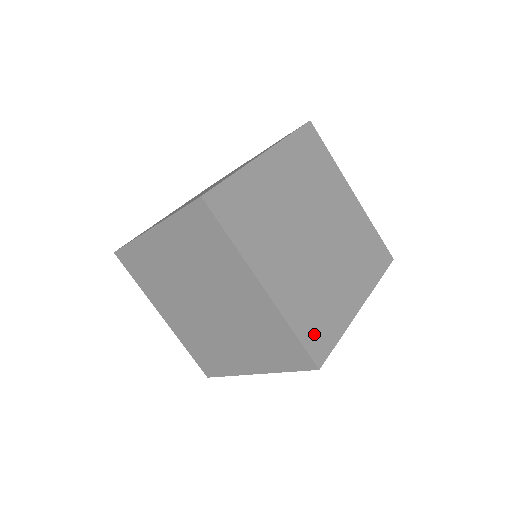
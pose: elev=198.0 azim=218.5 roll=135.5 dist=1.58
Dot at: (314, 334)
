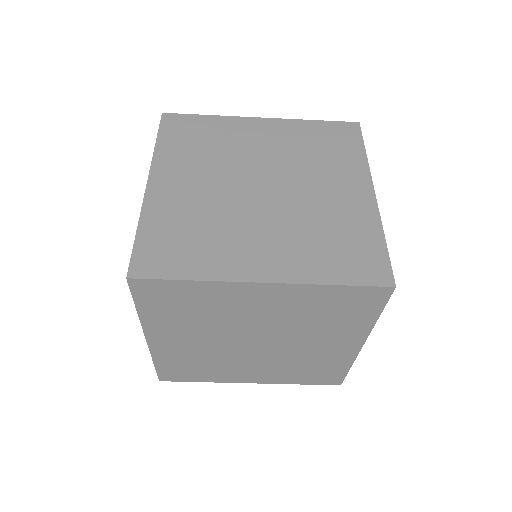
Dot at: occluded
